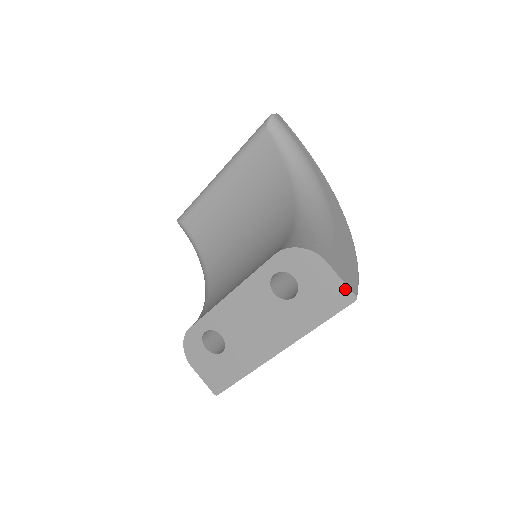
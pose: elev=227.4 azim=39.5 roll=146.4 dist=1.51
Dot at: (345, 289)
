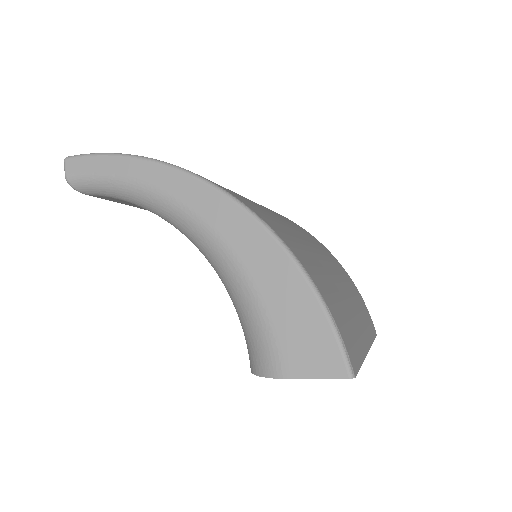
Dot at: (333, 378)
